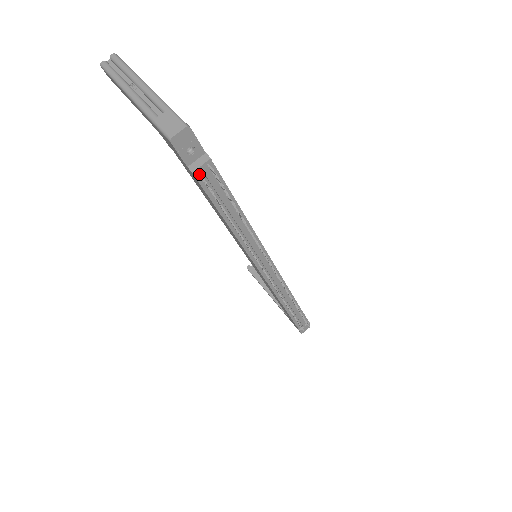
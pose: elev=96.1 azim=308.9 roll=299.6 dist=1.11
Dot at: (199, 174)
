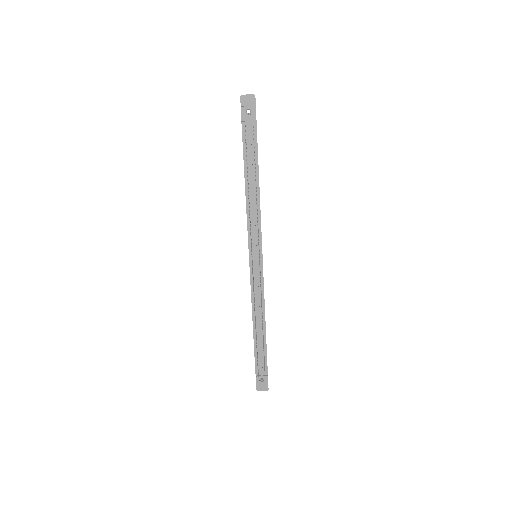
Dot at: (245, 126)
